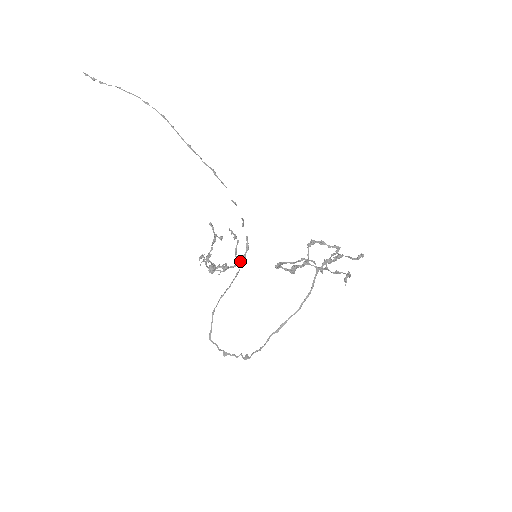
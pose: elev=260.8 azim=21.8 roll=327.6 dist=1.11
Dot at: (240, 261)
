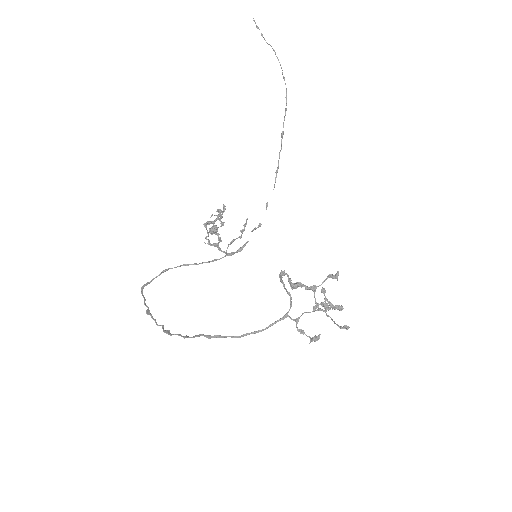
Dot at: (227, 253)
